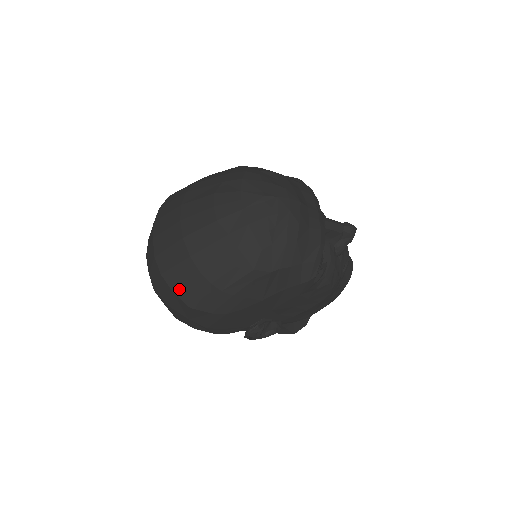
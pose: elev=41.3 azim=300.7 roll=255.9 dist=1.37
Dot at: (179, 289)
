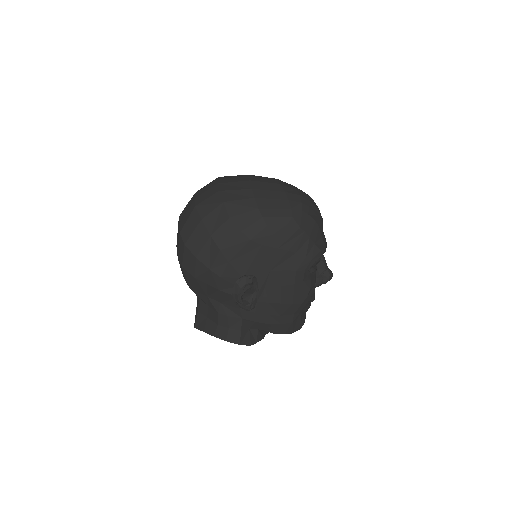
Dot at: (230, 202)
